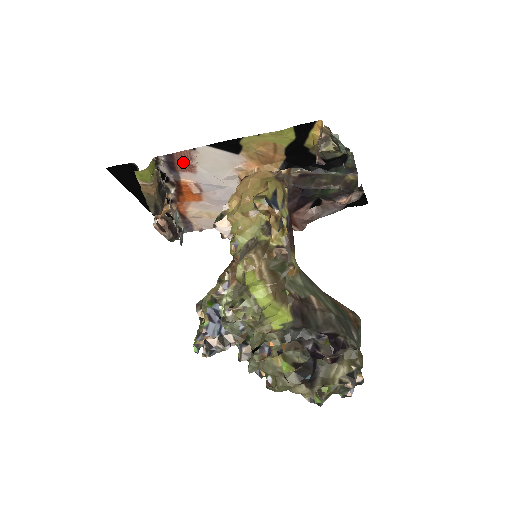
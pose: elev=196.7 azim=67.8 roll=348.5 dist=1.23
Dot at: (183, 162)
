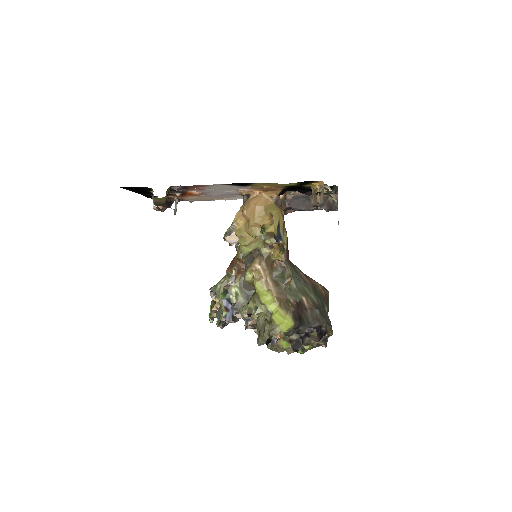
Dot at: (195, 187)
